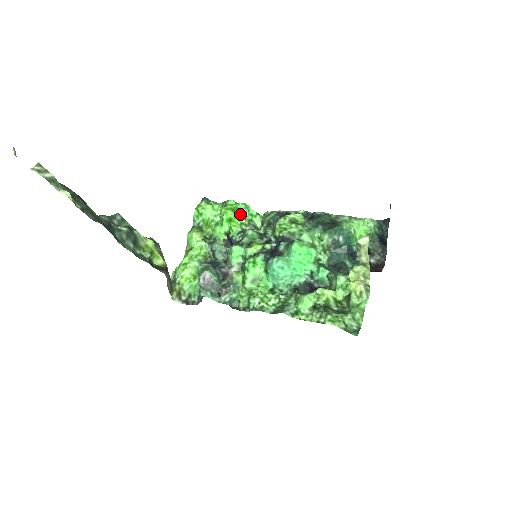
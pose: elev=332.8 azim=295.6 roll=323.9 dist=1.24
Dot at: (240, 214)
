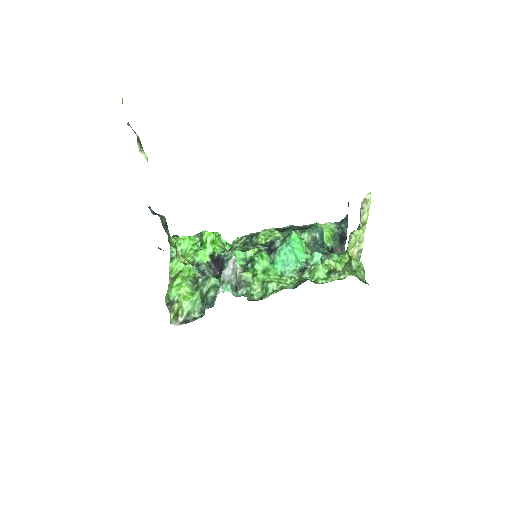
Dot at: (218, 239)
